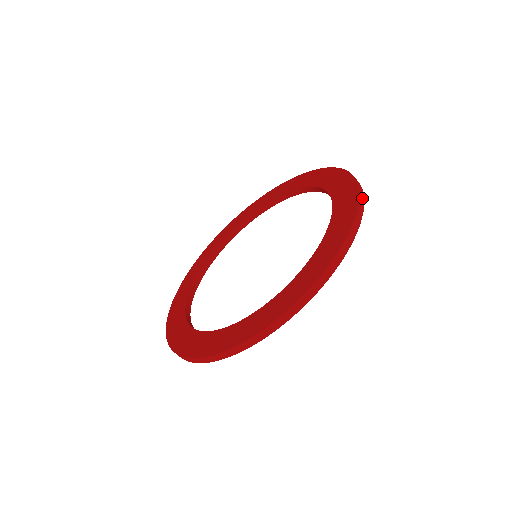
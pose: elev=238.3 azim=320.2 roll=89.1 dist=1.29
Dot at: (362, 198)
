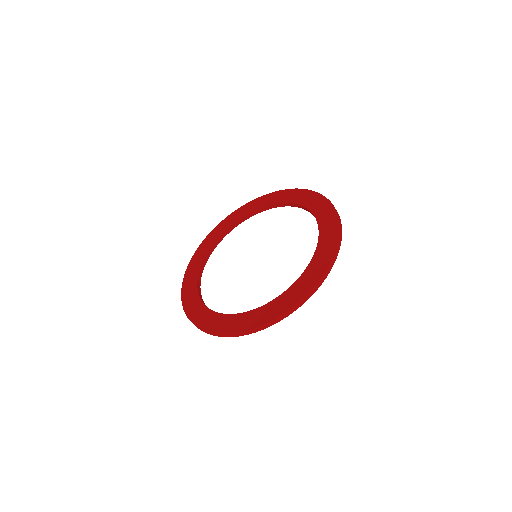
Dot at: (326, 274)
